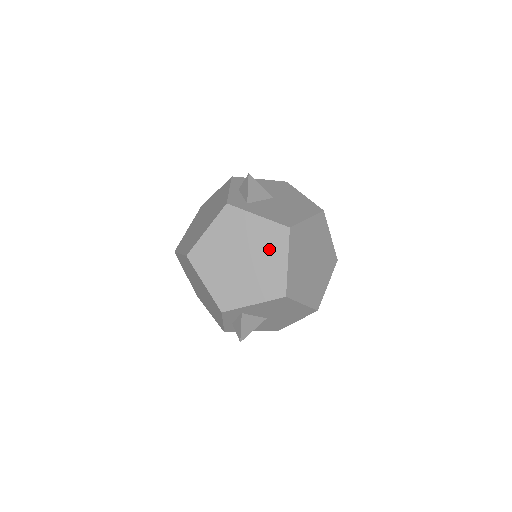
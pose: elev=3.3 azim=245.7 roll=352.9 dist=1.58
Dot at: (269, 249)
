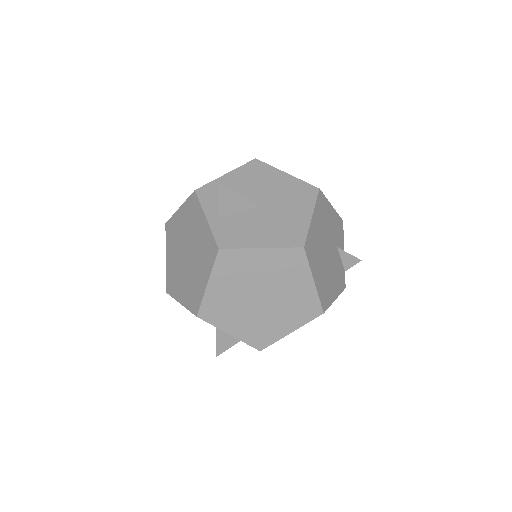
Dot at: occluded
